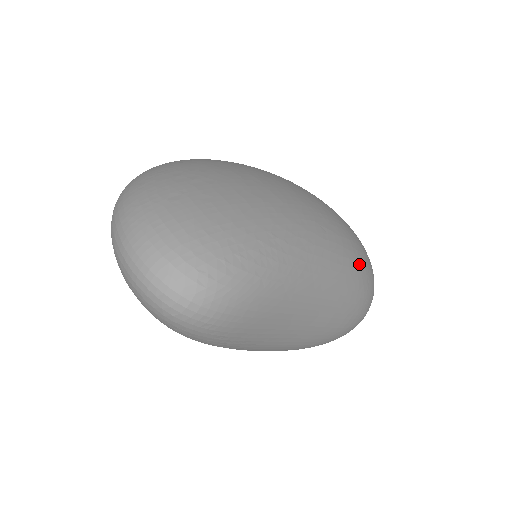
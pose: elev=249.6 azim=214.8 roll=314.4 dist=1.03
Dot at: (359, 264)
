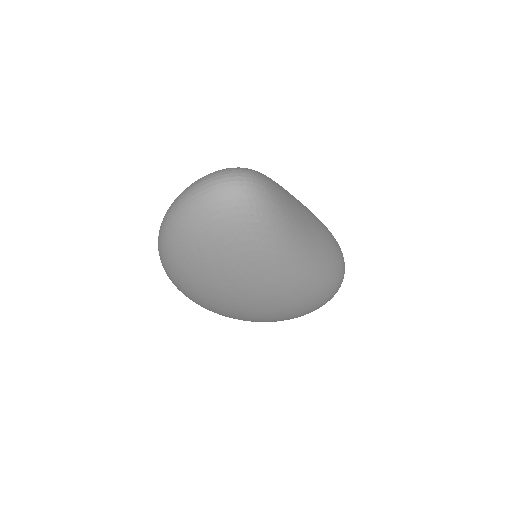
Dot at: occluded
